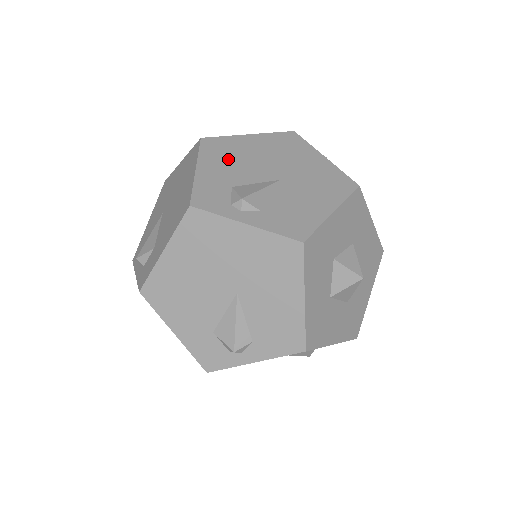
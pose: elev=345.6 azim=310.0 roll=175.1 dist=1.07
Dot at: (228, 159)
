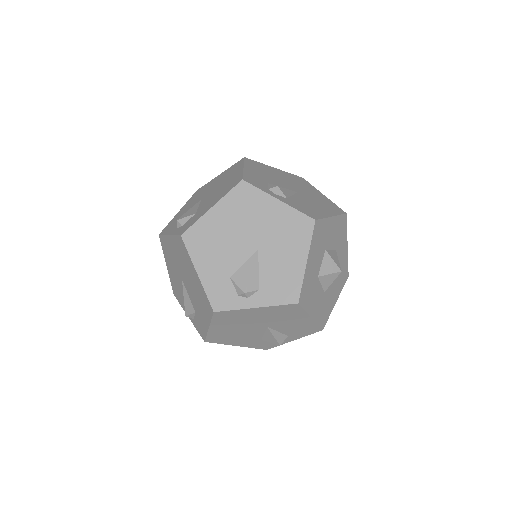
Dot at: (263, 172)
